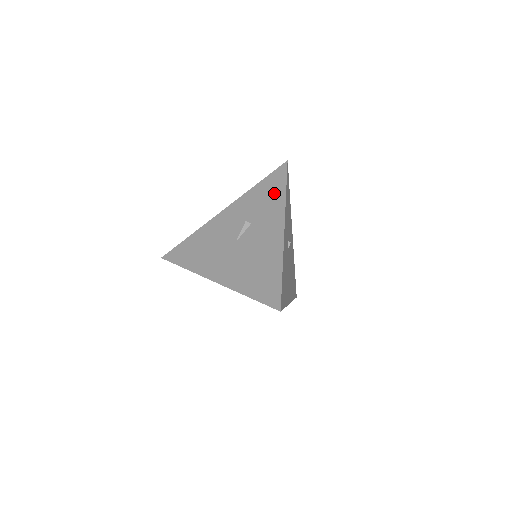
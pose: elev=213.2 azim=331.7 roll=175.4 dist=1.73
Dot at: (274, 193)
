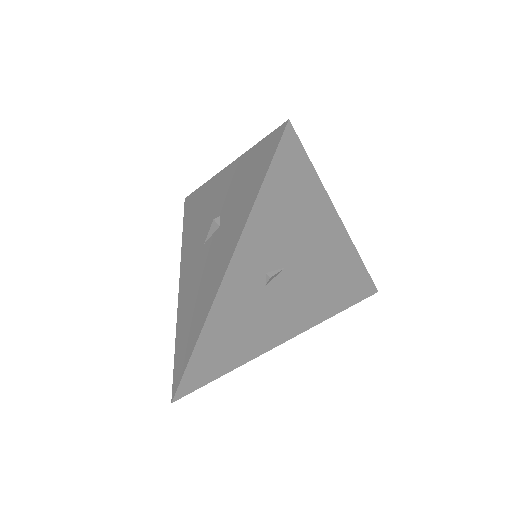
Dot at: (249, 188)
